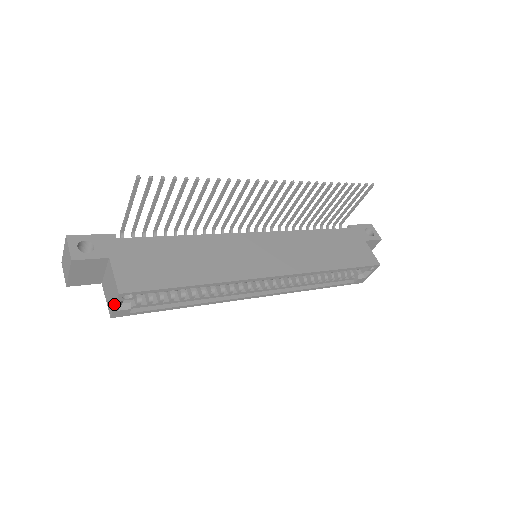
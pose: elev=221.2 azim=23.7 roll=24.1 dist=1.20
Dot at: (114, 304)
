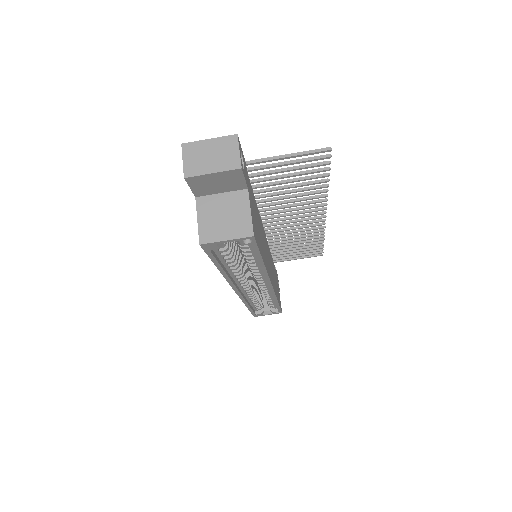
Dot at: (228, 238)
